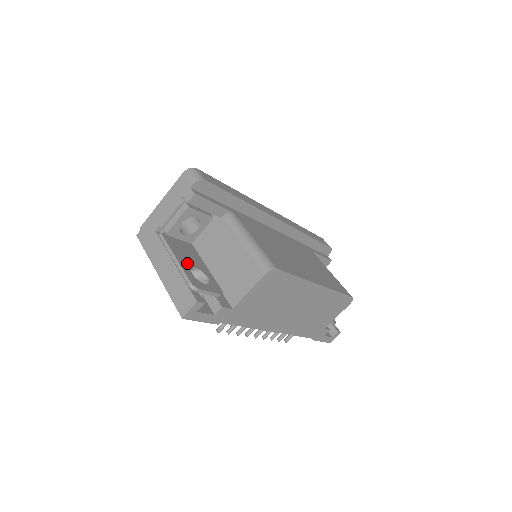
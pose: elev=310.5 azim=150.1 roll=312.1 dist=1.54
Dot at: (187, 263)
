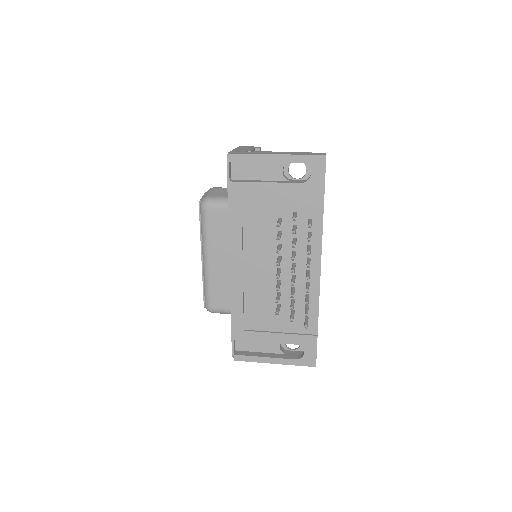
Dot at: occluded
